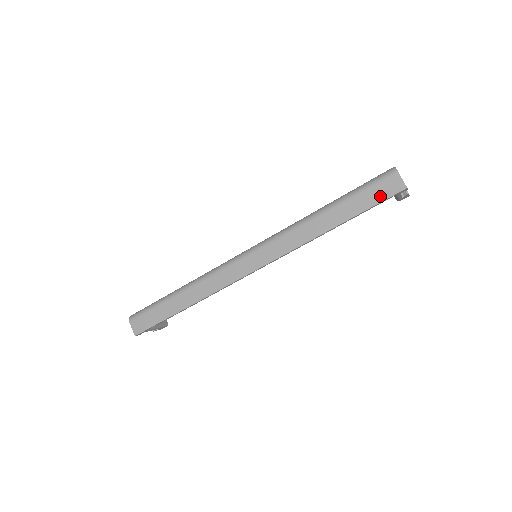
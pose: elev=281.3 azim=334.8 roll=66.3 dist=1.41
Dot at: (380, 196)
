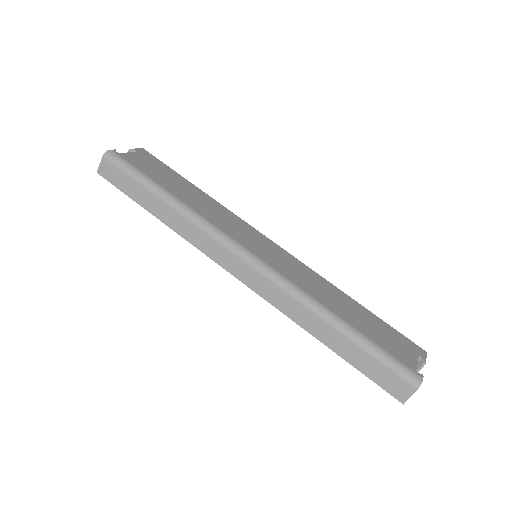
Dot at: (381, 380)
